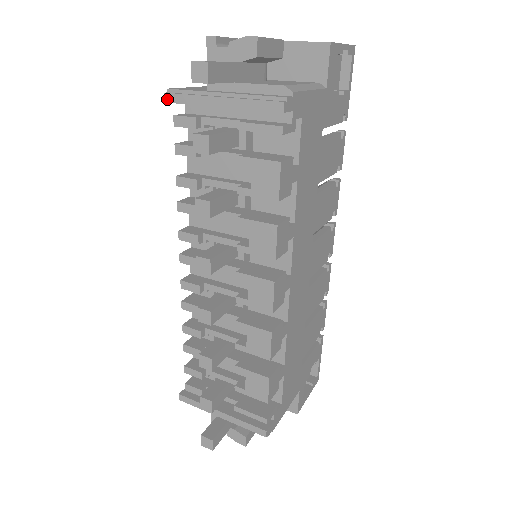
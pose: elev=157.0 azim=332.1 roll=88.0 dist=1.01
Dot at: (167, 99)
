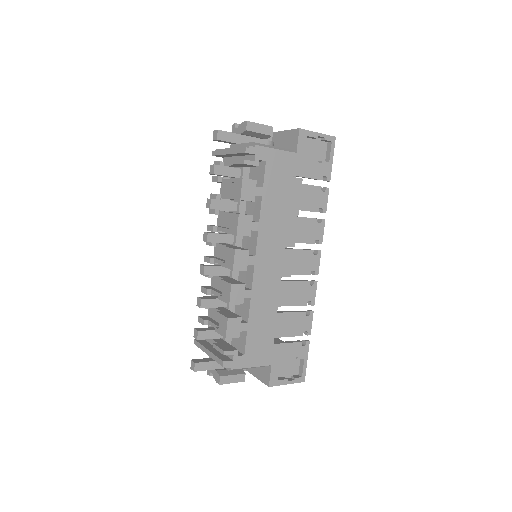
Dot at: (213, 154)
